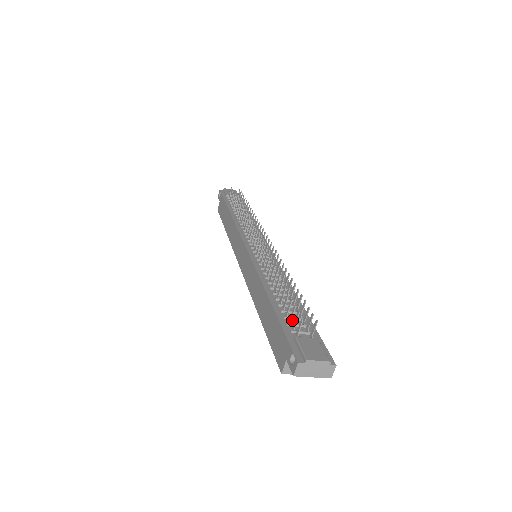
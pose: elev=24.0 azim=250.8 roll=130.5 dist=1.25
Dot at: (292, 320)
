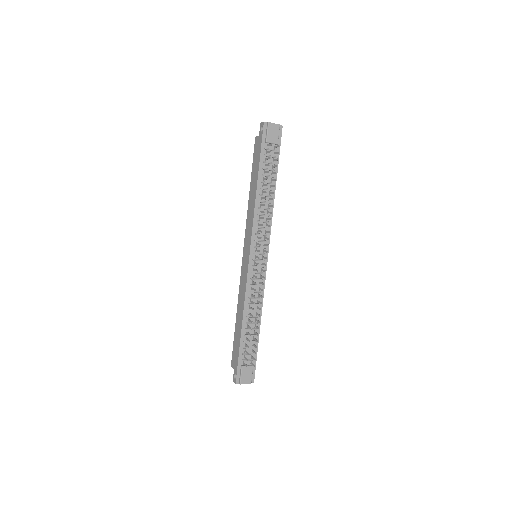
Dot at: (247, 349)
